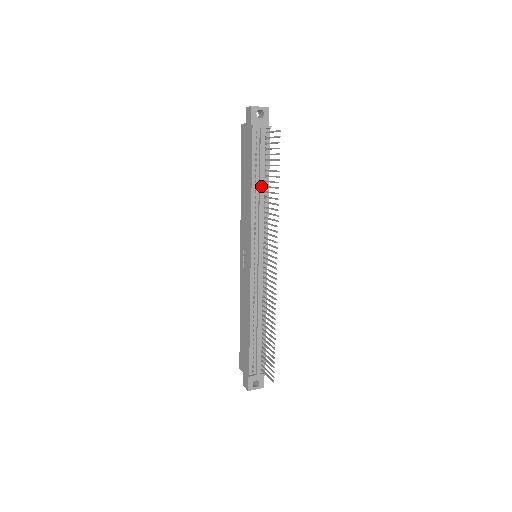
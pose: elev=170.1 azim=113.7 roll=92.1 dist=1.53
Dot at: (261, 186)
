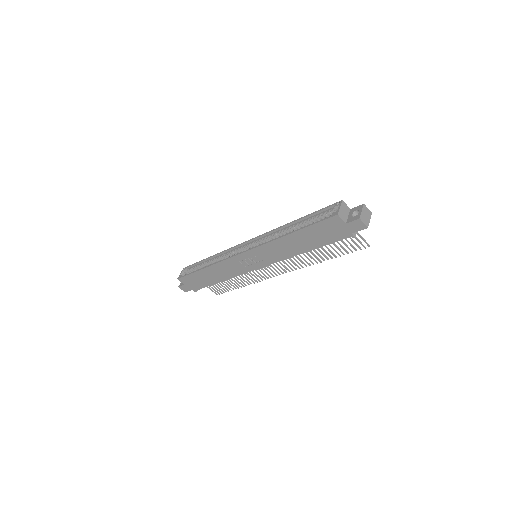
Dot at: occluded
